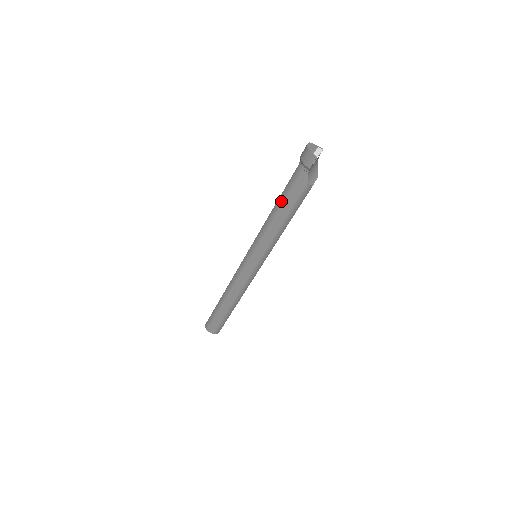
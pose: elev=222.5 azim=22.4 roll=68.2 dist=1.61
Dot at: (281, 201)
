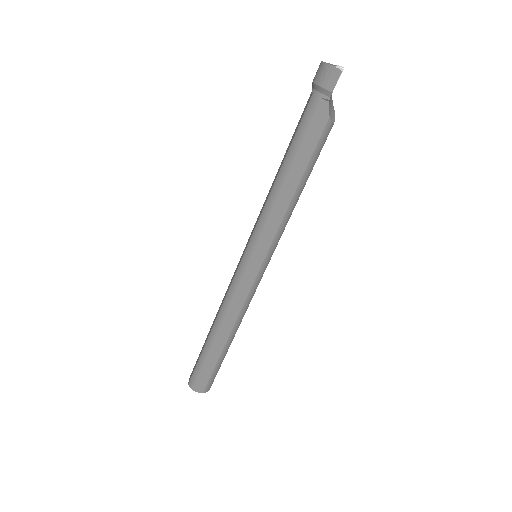
Dot at: (291, 156)
